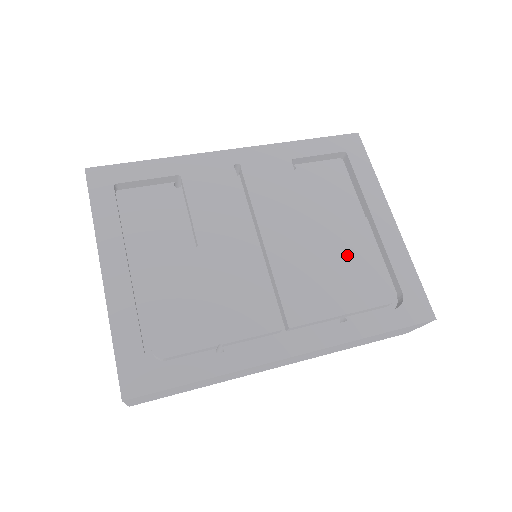
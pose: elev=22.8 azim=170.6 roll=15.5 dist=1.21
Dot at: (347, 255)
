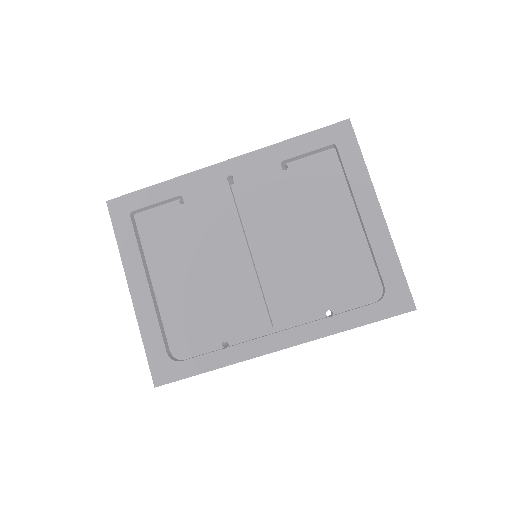
Dot at: (332, 255)
